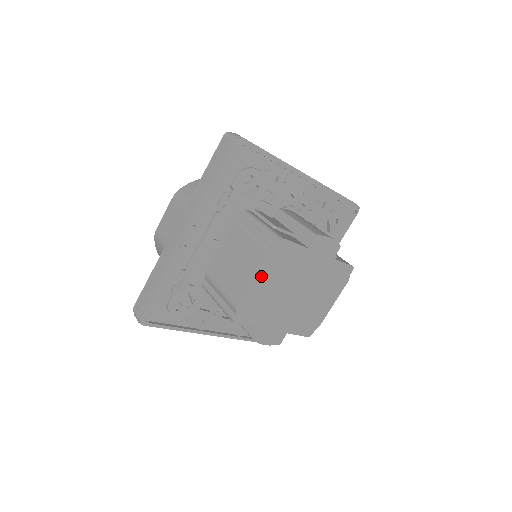
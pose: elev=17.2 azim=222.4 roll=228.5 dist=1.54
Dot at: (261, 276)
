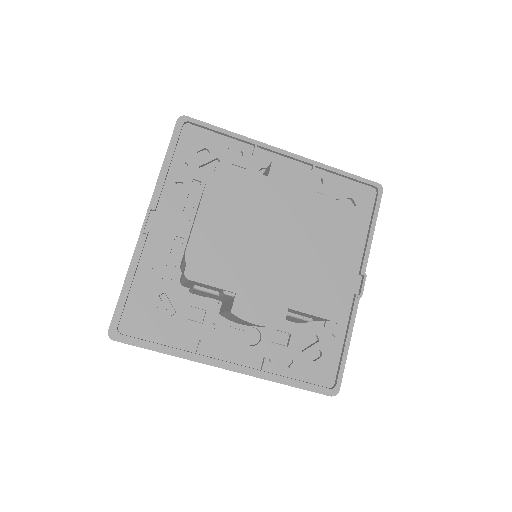
Dot at: (207, 211)
